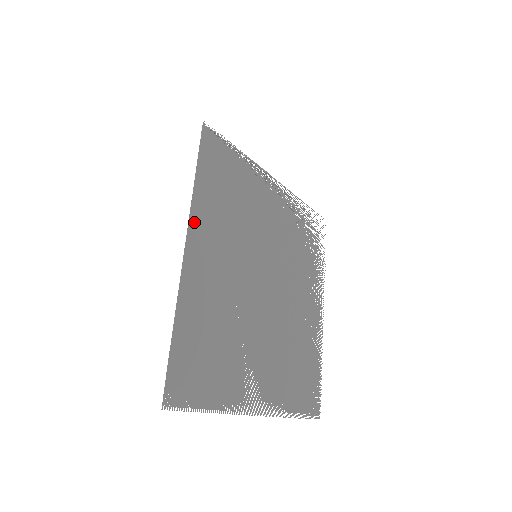
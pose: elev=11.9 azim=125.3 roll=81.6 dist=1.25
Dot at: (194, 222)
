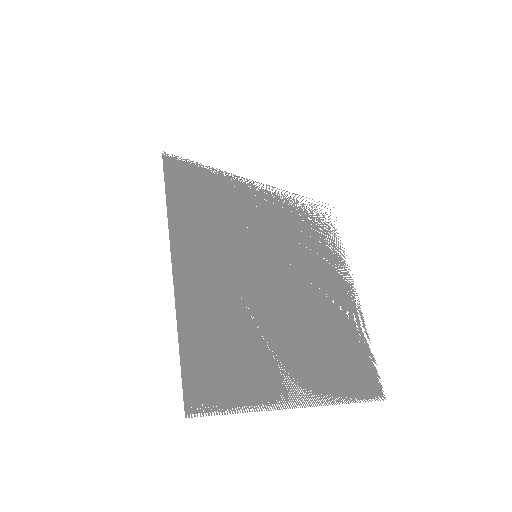
Dot at: (176, 241)
